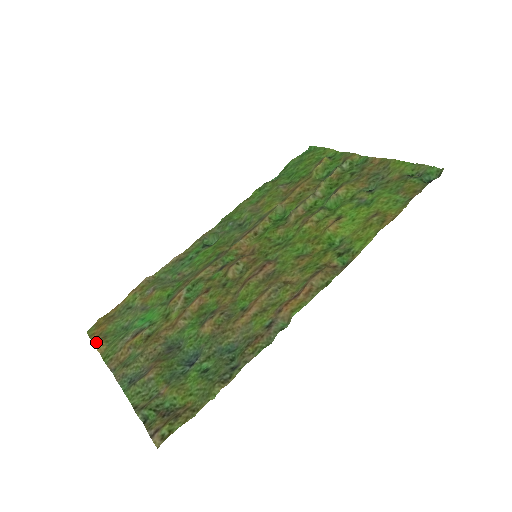
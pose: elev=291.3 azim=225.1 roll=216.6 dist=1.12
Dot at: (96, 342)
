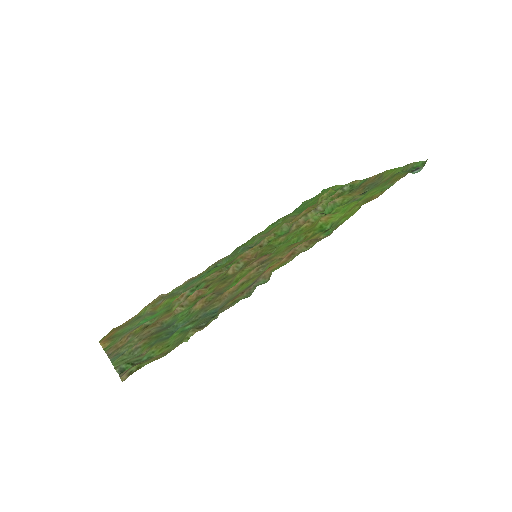
Dot at: (103, 342)
